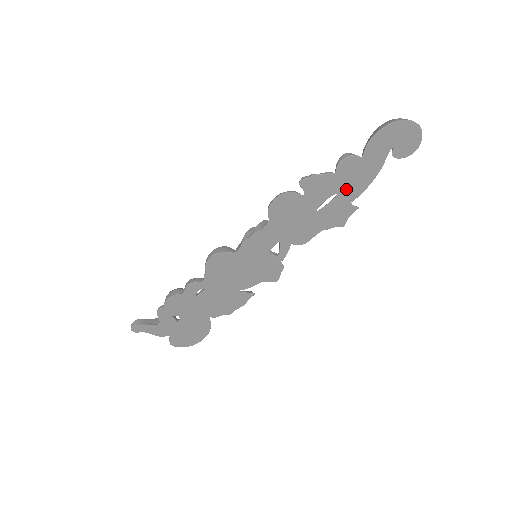
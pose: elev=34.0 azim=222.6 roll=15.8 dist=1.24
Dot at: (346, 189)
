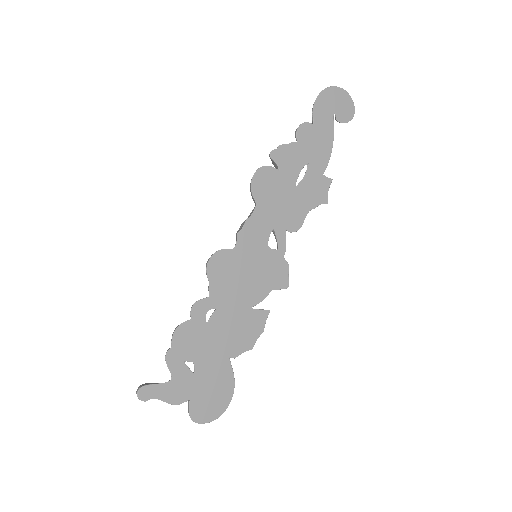
Dot at: (313, 159)
